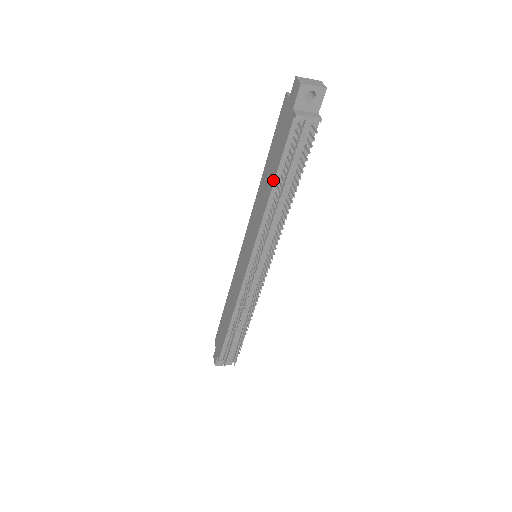
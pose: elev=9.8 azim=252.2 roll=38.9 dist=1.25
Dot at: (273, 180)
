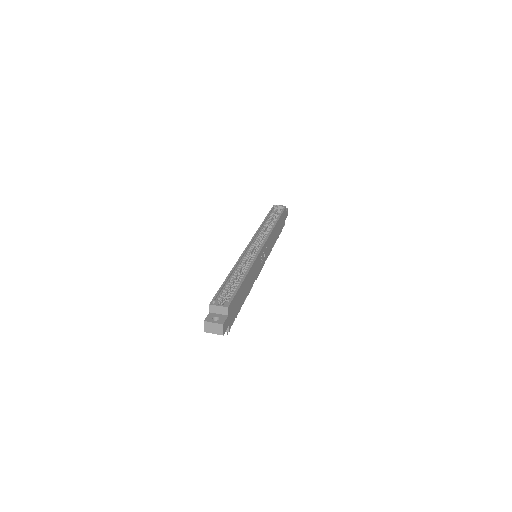
Dot at: occluded
